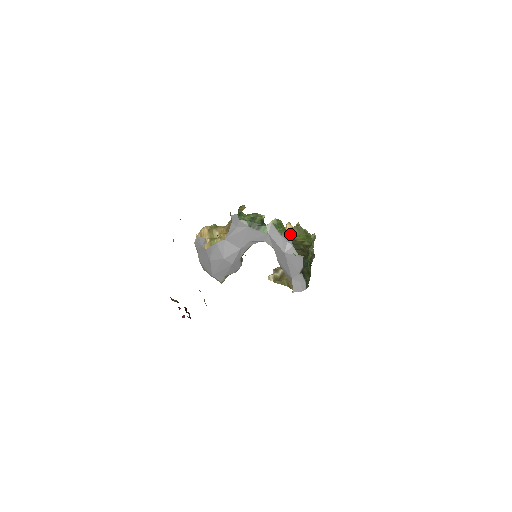
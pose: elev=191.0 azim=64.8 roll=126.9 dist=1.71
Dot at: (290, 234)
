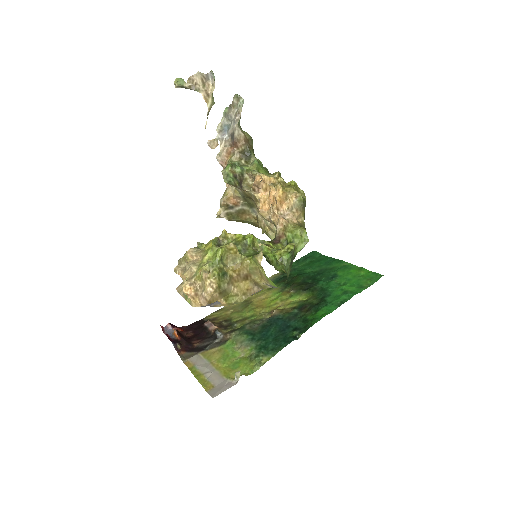
Dot at: occluded
